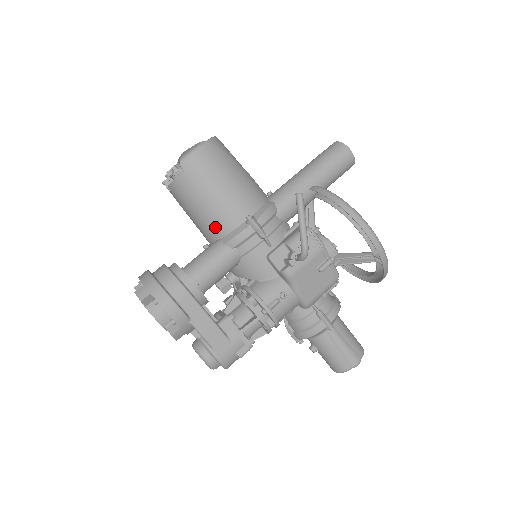
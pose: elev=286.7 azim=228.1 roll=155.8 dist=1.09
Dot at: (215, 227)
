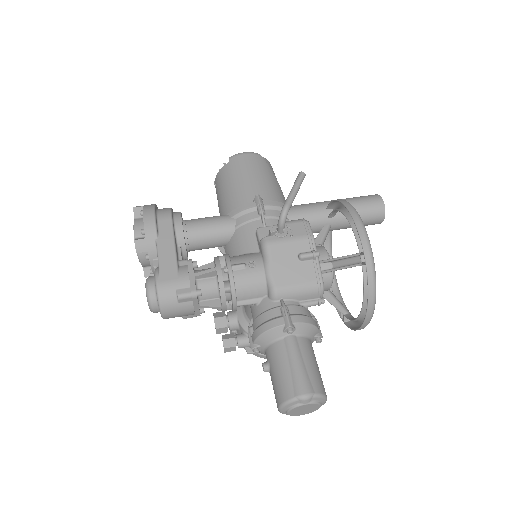
Dot at: (229, 204)
